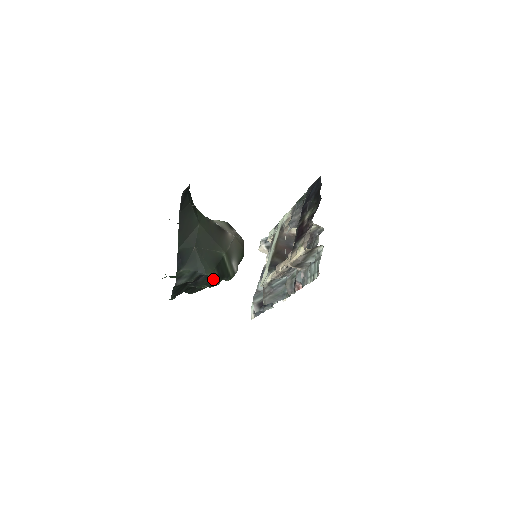
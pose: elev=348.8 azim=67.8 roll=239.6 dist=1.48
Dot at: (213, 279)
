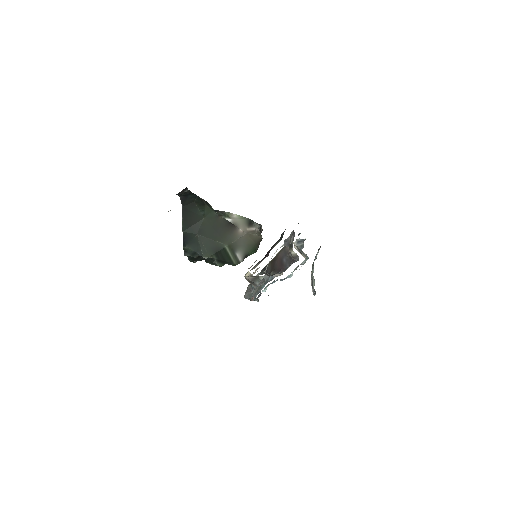
Dot at: (214, 261)
